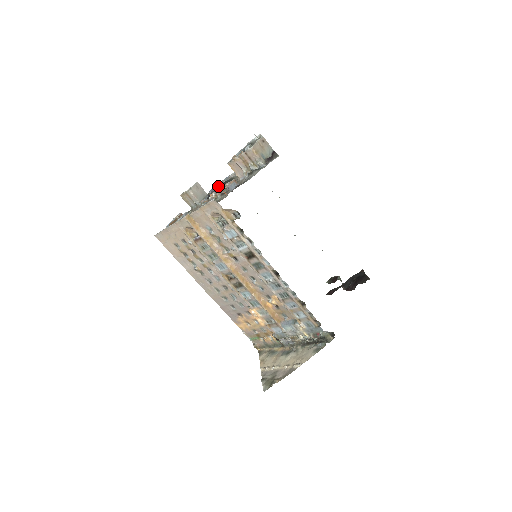
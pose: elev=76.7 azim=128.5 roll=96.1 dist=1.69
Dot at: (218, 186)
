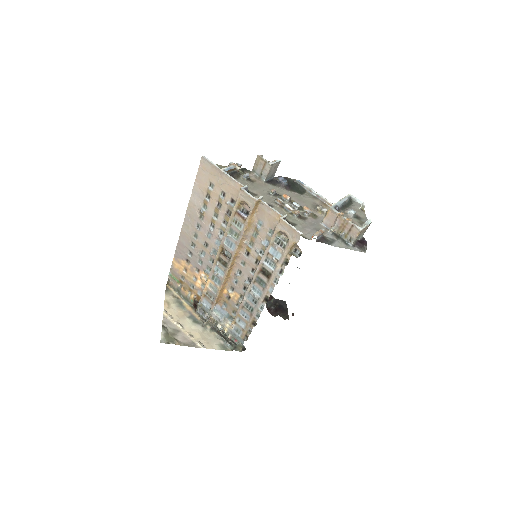
Dot at: (289, 182)
